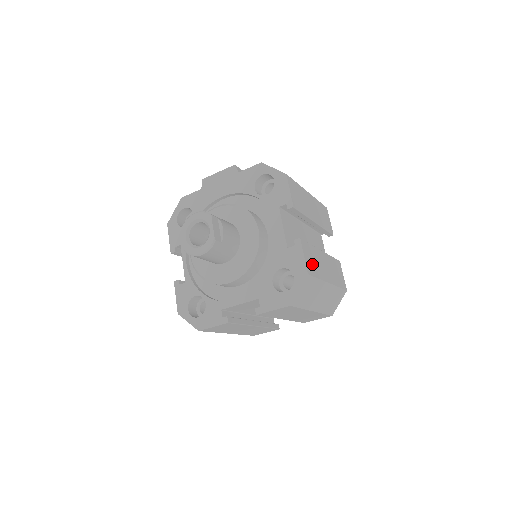
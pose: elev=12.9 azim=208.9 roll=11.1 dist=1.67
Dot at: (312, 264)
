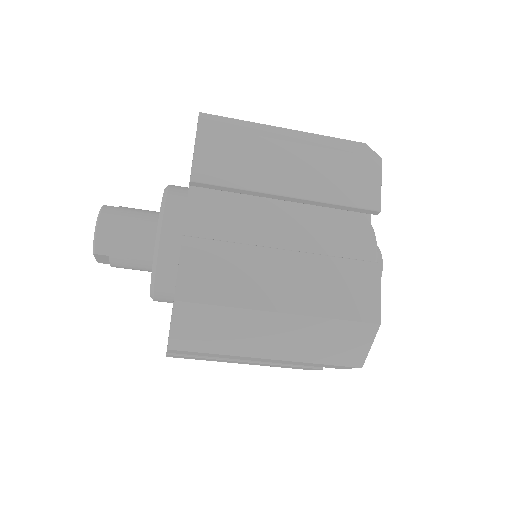
Dot at: occluded
